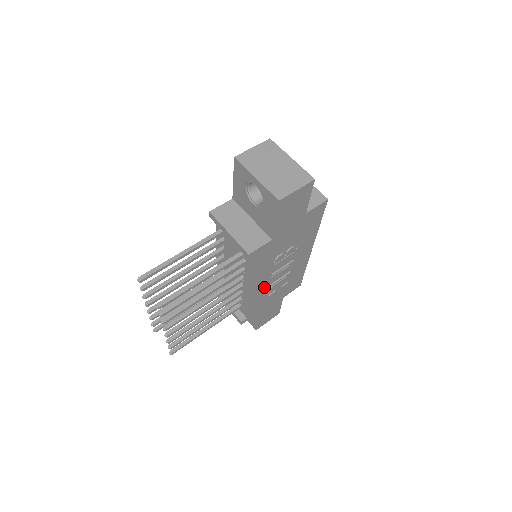
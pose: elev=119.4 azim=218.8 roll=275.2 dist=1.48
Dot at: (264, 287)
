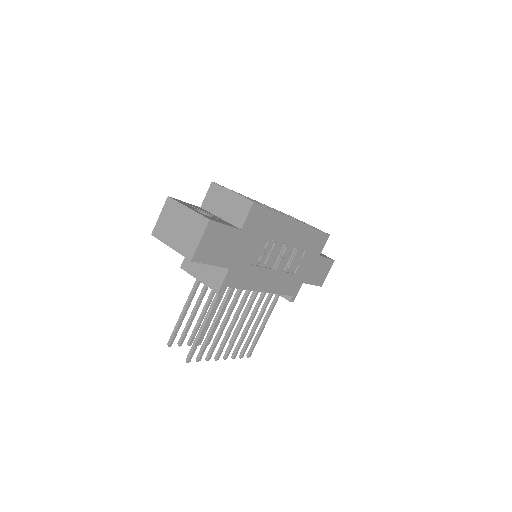
Dot at: (278, 277)
